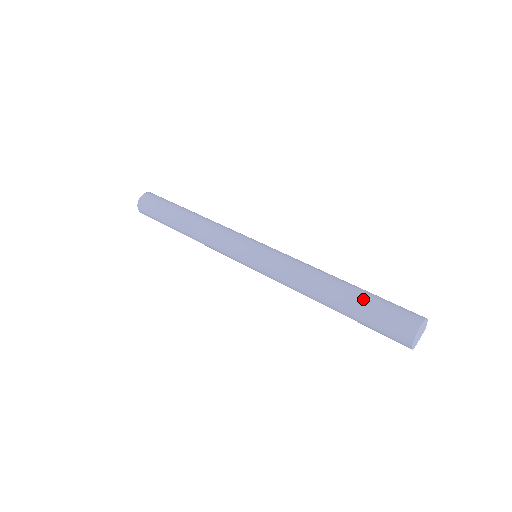
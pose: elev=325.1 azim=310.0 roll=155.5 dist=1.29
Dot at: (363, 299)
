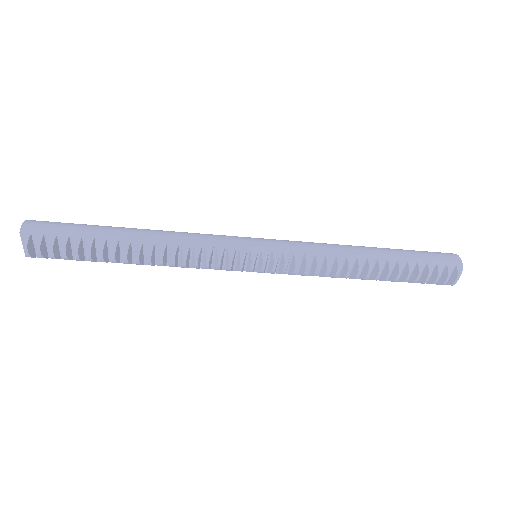
Dot at: occluded
